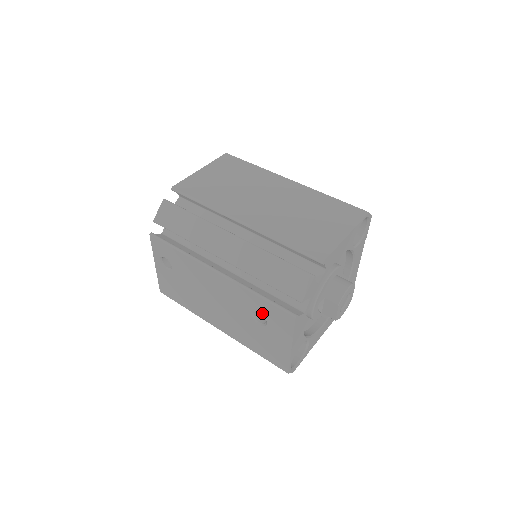
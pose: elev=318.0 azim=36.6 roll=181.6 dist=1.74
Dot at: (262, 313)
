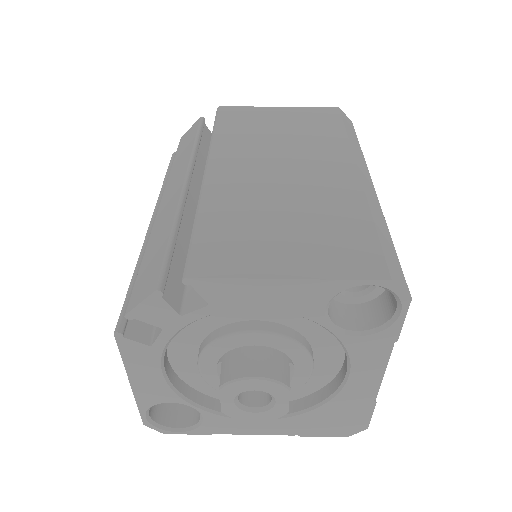
Dot at: occluded
